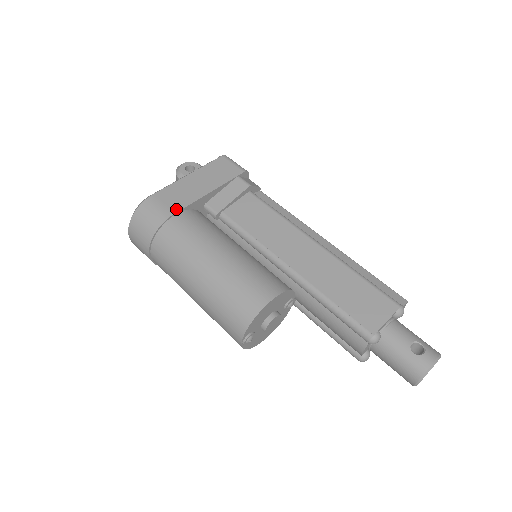
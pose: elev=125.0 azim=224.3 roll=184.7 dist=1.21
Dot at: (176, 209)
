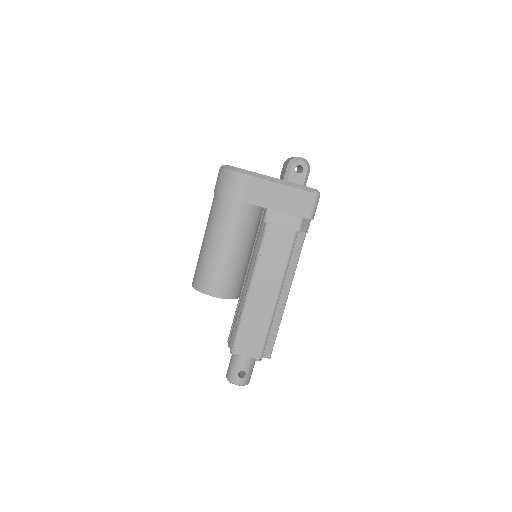
Dot at: (247, 200)
